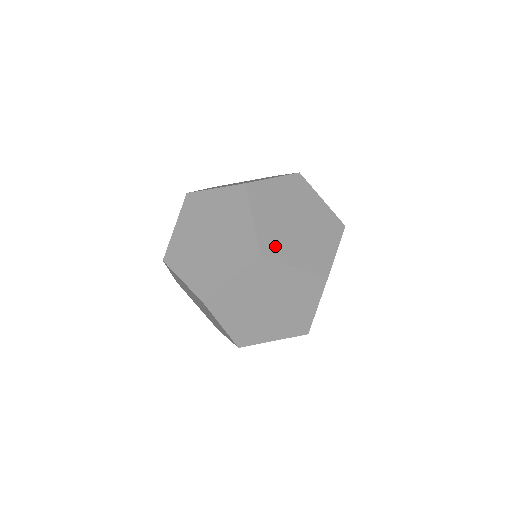
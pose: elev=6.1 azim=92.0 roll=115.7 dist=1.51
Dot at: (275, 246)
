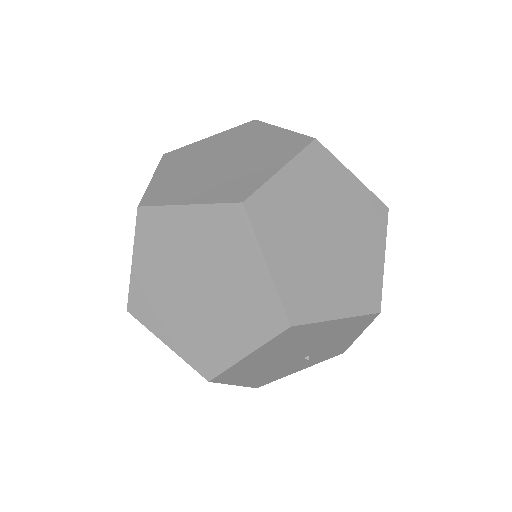
Dot at: occluded
